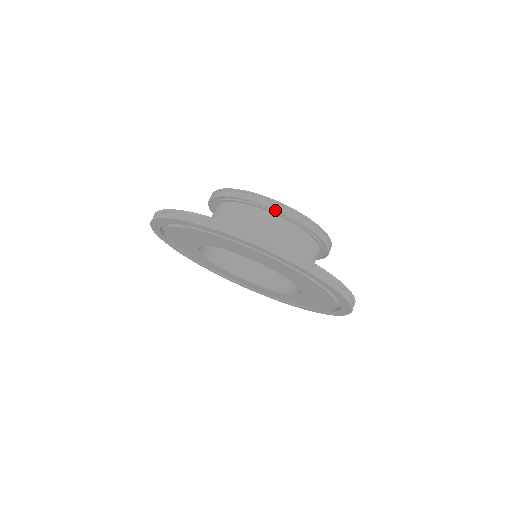
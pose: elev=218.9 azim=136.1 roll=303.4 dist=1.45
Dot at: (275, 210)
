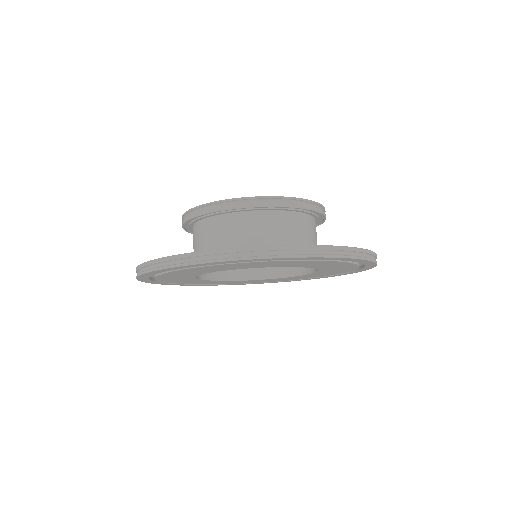
Dot at: (314, 211)
